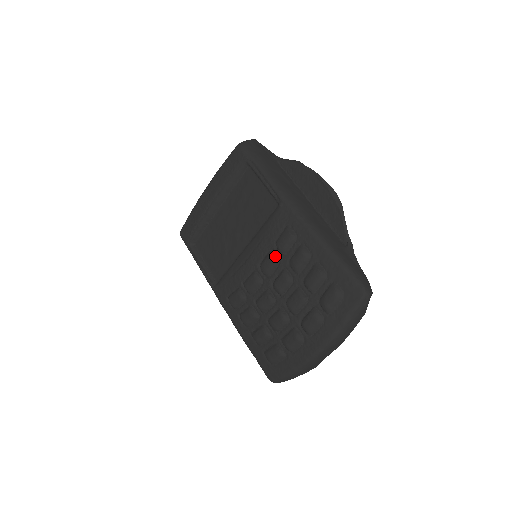
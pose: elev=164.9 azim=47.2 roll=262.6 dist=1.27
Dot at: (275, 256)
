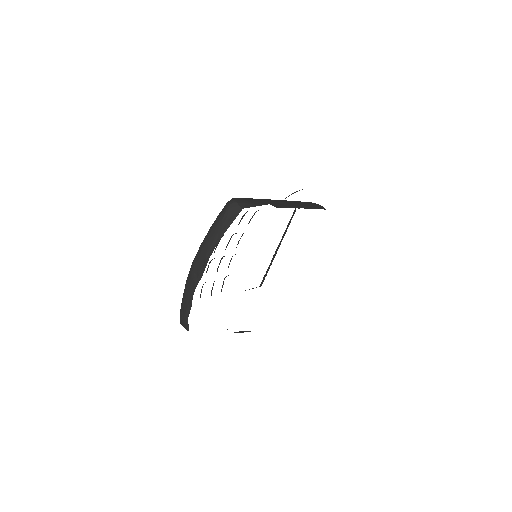
Dot at: occluded
